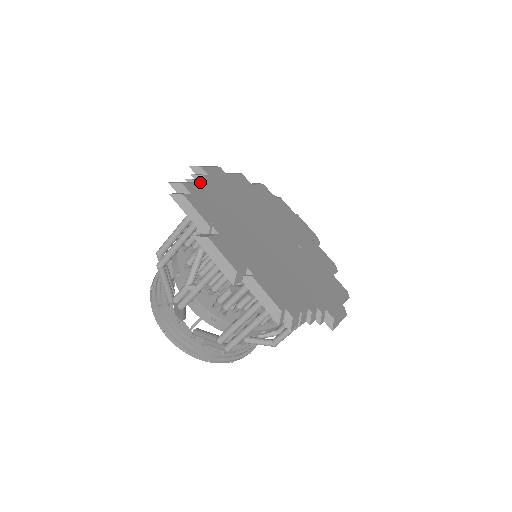
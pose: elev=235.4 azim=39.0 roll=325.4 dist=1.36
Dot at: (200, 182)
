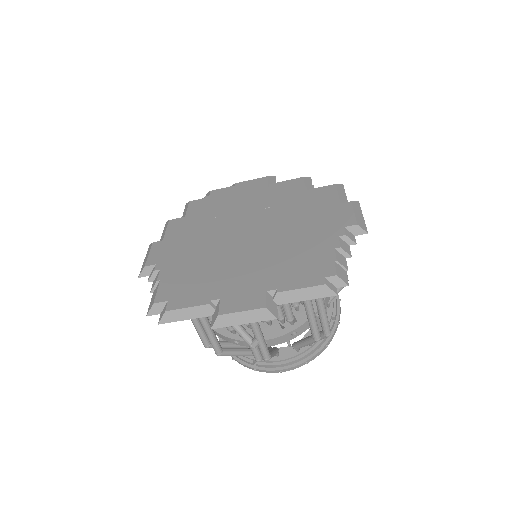
Dot at: (160, 280)
